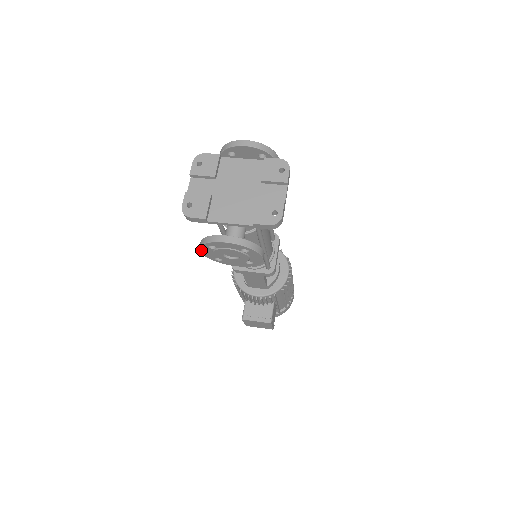
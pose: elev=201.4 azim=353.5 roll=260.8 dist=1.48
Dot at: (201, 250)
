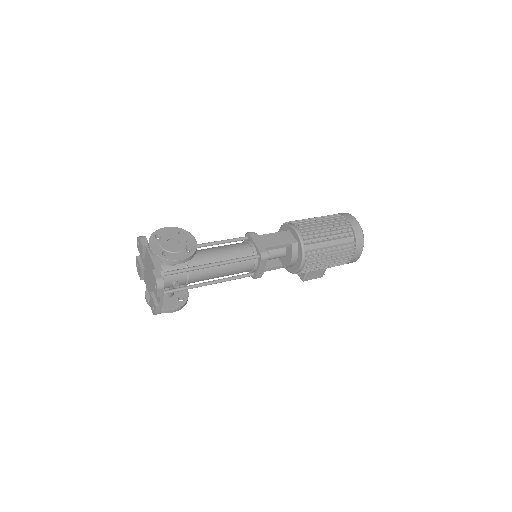
Dot at: occluded
